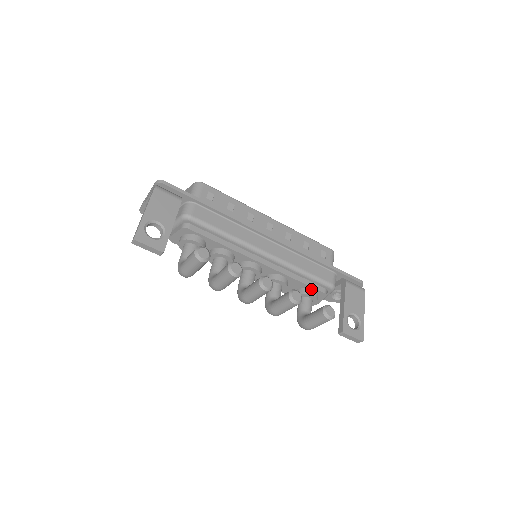
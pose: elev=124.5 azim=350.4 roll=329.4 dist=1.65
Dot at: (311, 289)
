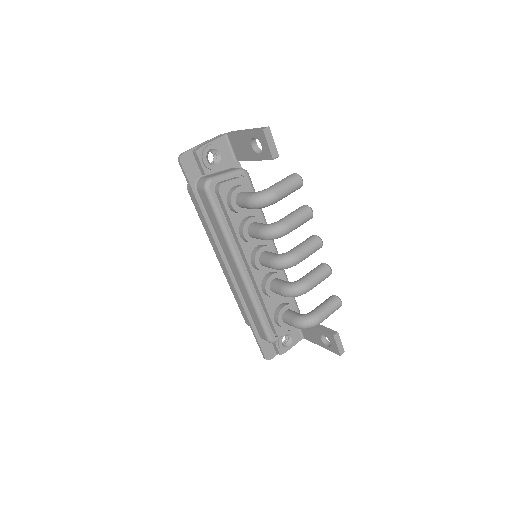
Dot at: occluded
